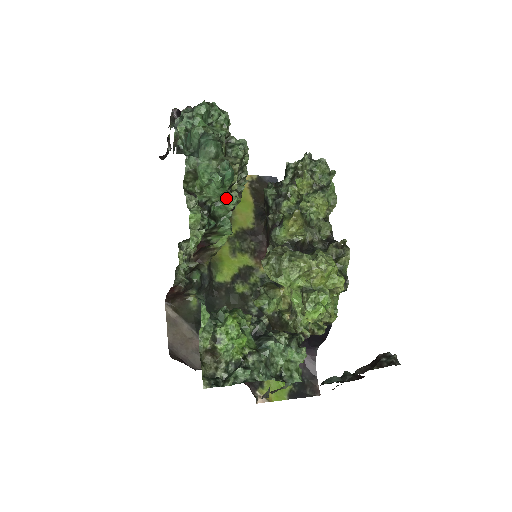
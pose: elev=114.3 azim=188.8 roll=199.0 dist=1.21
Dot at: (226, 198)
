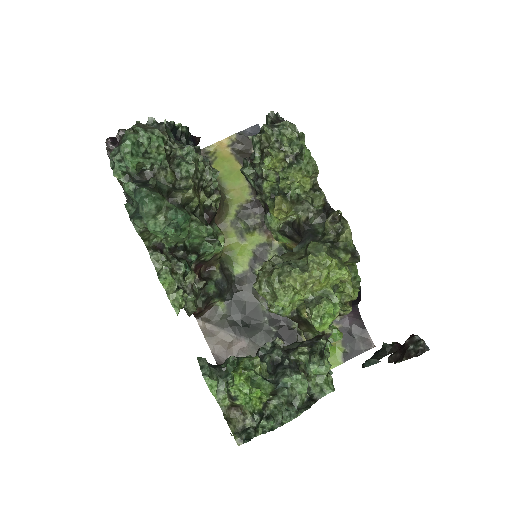
Dot at: (195, 230)
